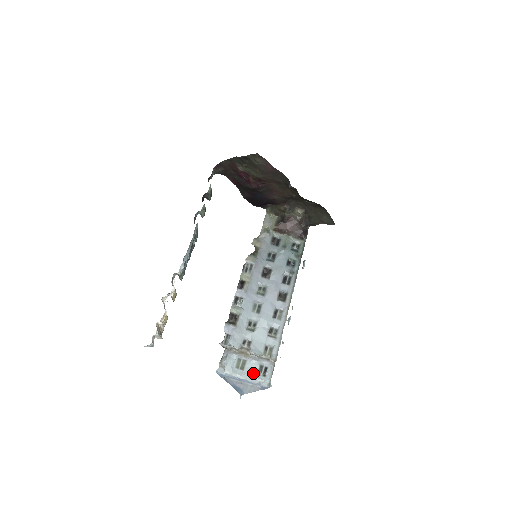
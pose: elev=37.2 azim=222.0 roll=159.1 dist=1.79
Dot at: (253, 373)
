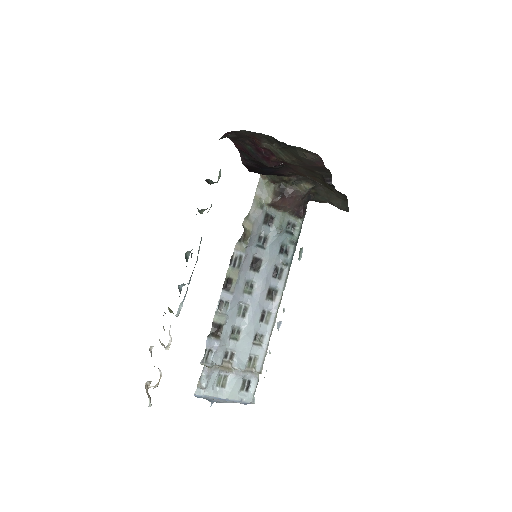
Dot at: (236, 390)
